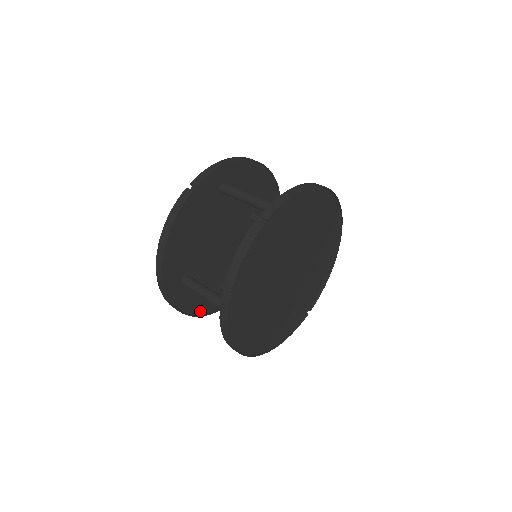
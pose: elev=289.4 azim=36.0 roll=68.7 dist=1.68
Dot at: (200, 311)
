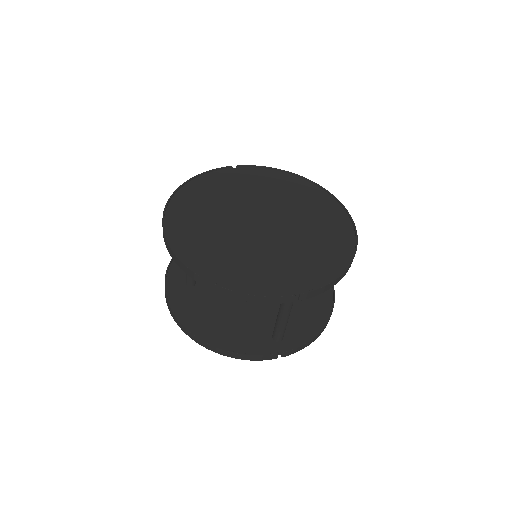
Dot at: (192, 328)
